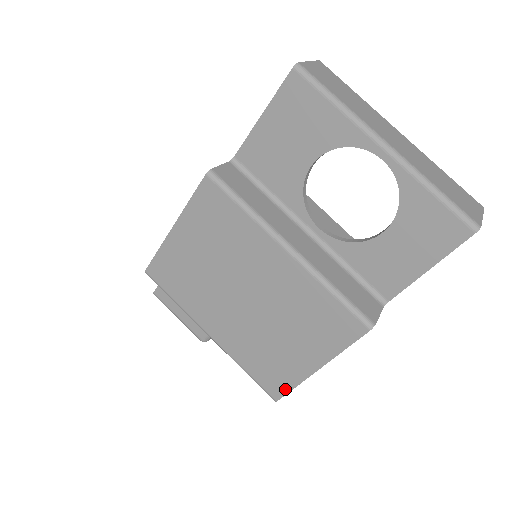
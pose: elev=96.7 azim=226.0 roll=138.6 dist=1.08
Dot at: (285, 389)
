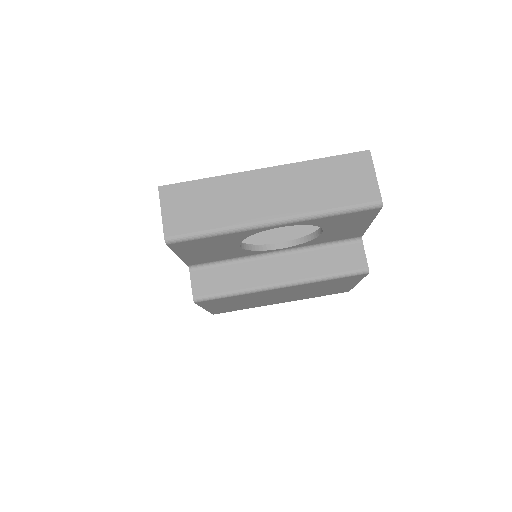
Dot at: (348, 290)
